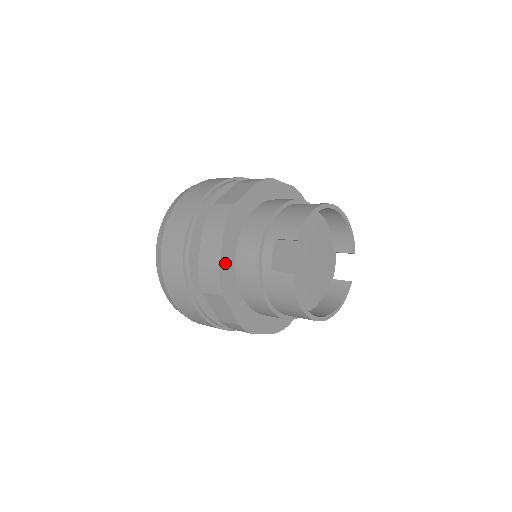
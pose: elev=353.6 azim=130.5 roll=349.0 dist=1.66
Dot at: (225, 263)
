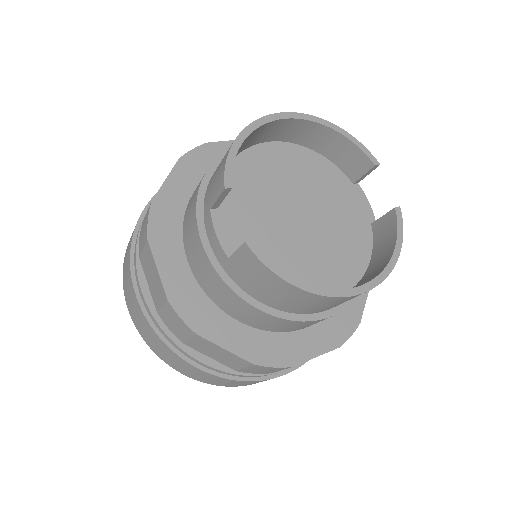
Dot at: (175, 286)
